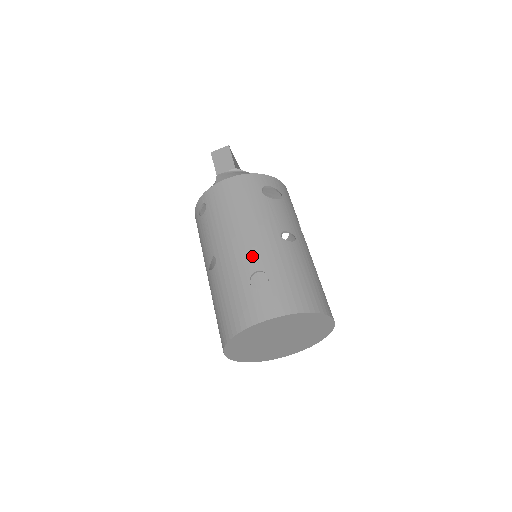
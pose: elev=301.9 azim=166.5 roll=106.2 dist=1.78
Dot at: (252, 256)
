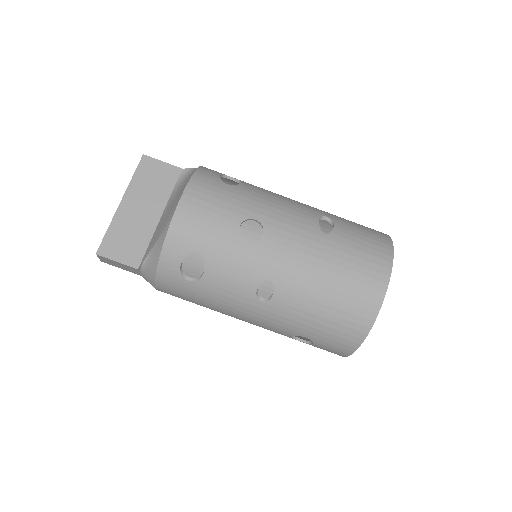
Dot at: (272, 330)
